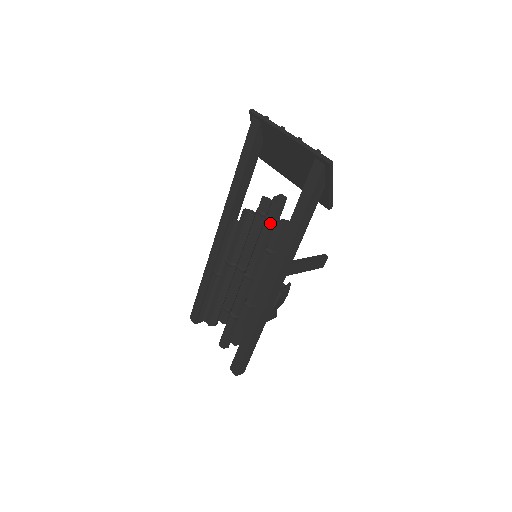
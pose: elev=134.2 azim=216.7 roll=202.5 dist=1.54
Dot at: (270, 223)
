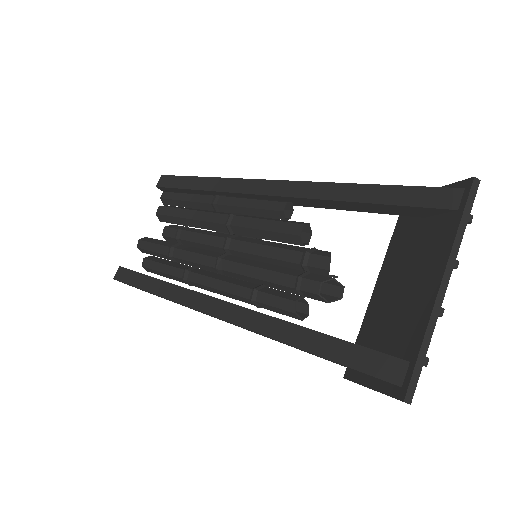
Dot at: (293, 286)
